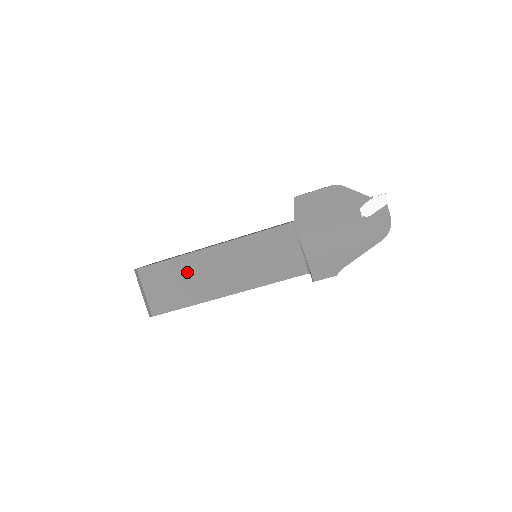
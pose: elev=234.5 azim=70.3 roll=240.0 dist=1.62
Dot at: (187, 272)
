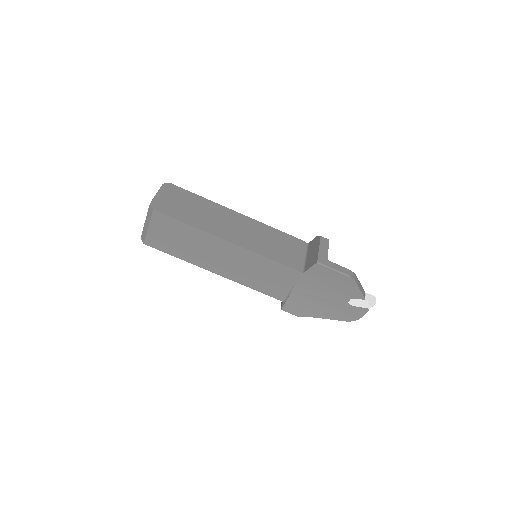
Dot at: (195, 241)
